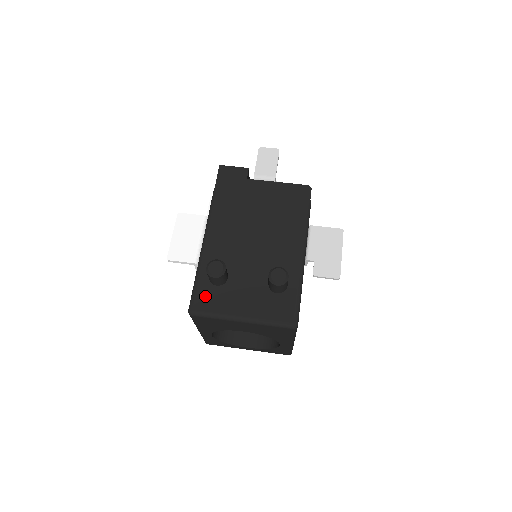
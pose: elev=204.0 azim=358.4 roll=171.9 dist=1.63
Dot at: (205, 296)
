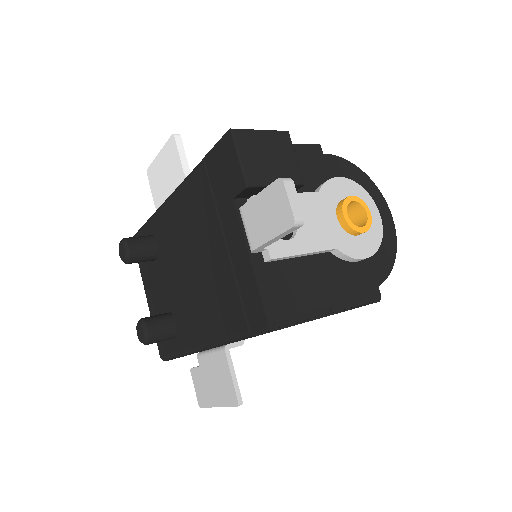
Dot at: occluded
